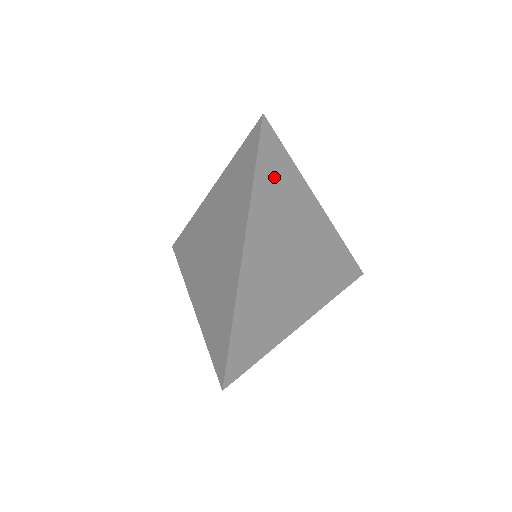
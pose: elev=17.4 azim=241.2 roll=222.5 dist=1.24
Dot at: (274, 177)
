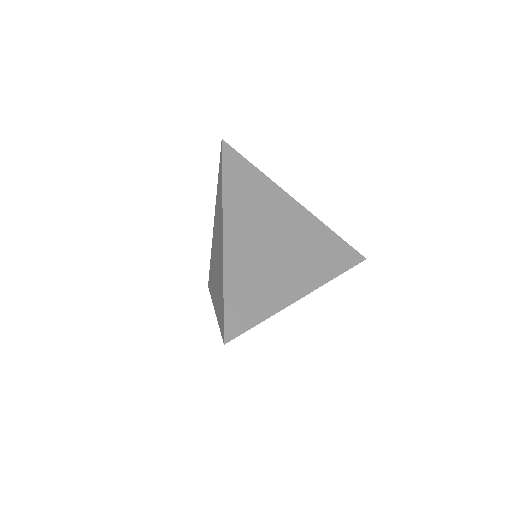
Dot at: (242, 181)
